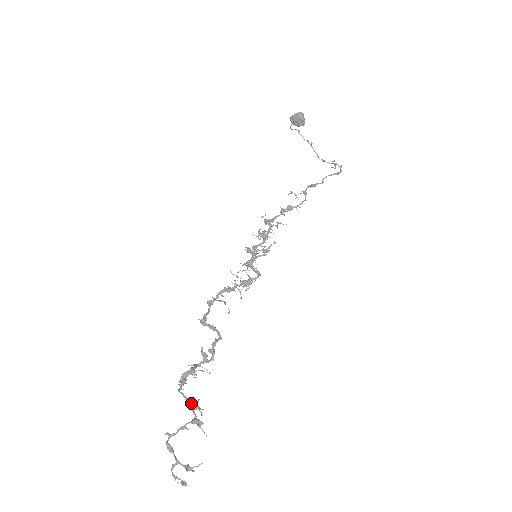
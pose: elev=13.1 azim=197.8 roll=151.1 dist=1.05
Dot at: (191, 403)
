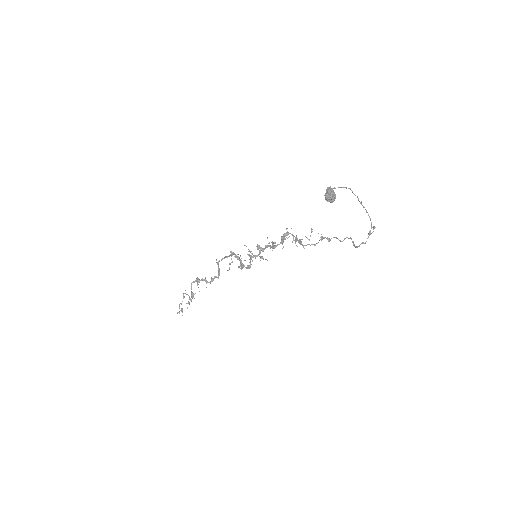
Dot at: (191, 293)
